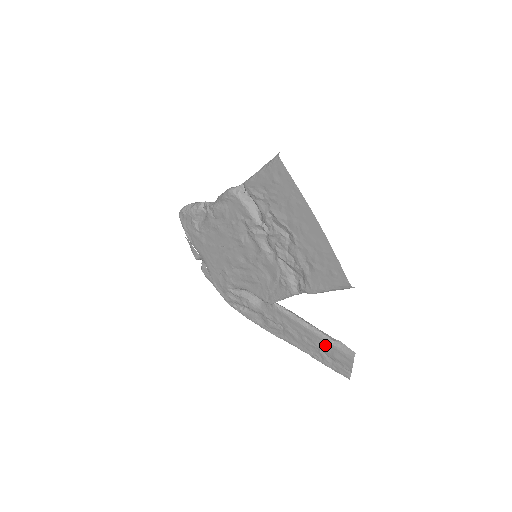
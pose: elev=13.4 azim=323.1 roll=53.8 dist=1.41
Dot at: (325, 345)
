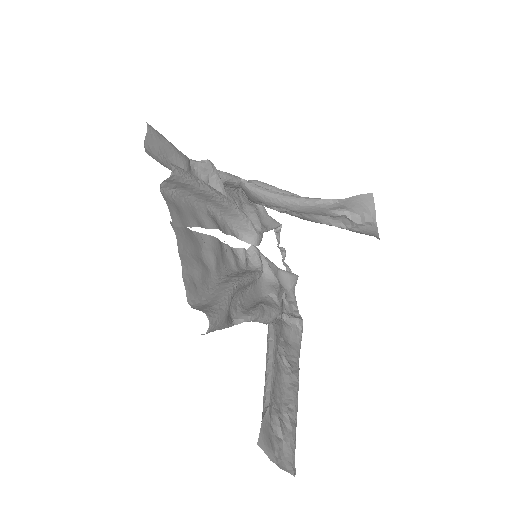
Dot at: occluded
